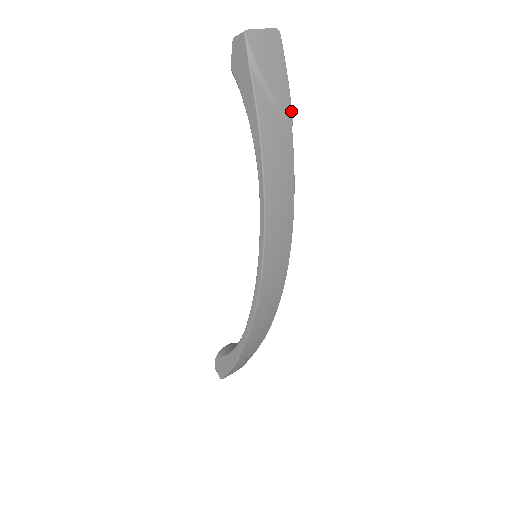
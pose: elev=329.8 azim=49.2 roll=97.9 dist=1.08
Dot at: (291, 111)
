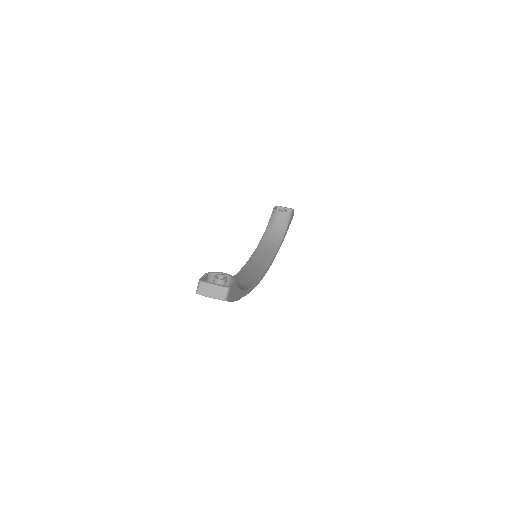
Dot at: (237, 300)
